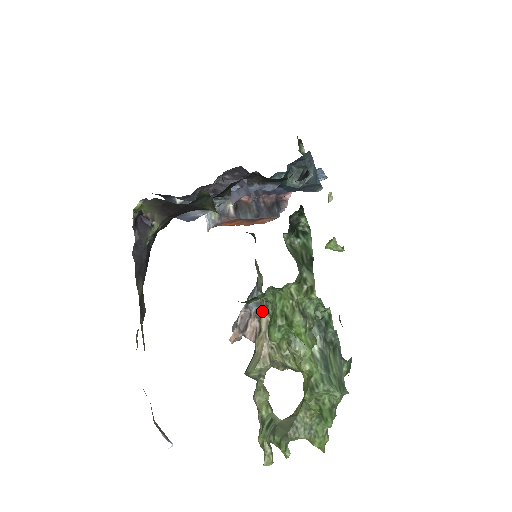
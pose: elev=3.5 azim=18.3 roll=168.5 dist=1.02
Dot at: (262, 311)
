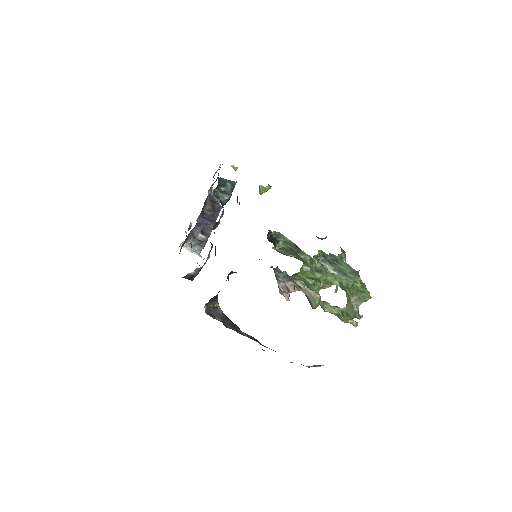
Dot at: (294, 281)
